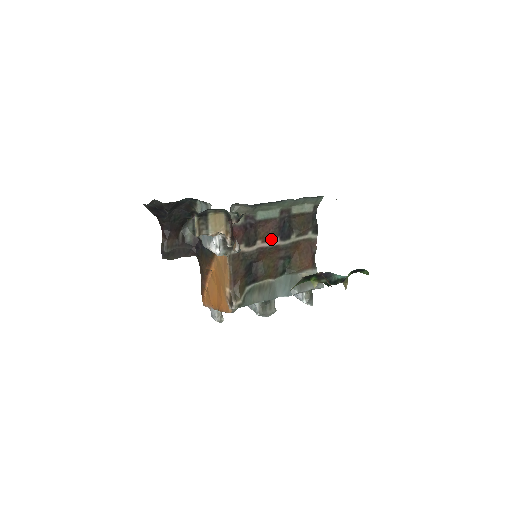
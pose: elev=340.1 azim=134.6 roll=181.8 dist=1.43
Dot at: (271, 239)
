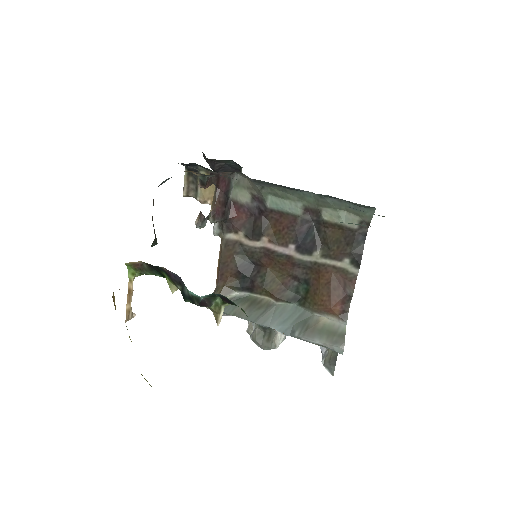
Dot at: (283, 243)
